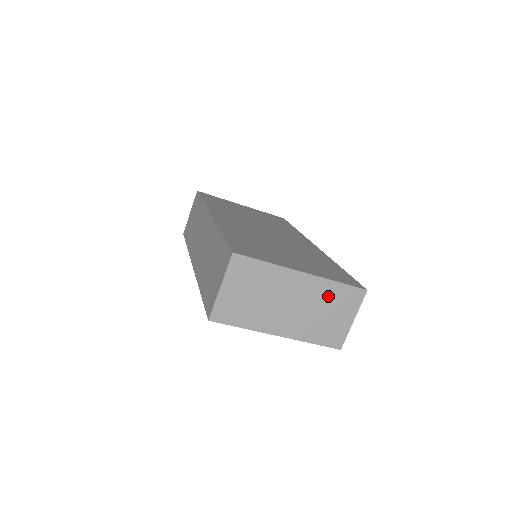
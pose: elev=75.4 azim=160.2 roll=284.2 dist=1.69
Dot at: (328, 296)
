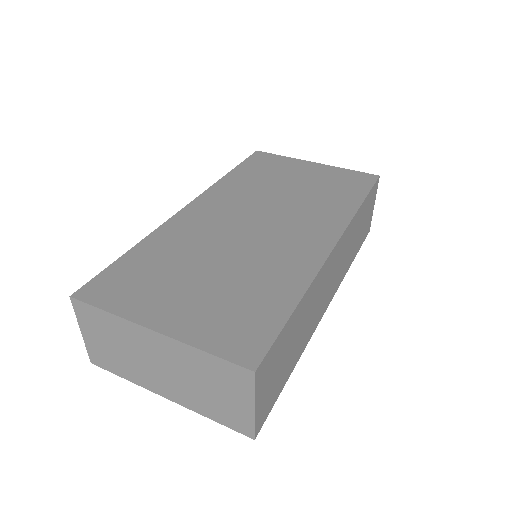
Dot at: (201, 367)
